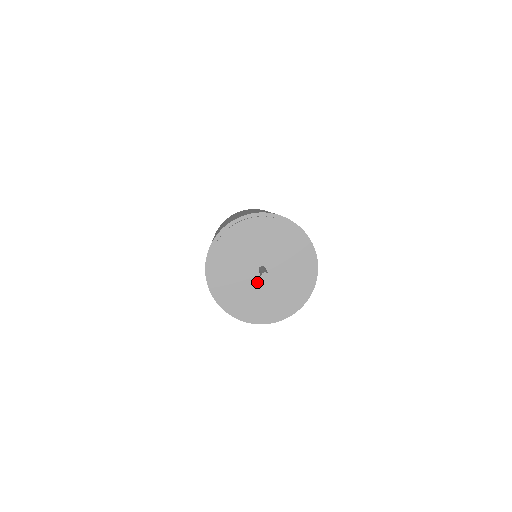
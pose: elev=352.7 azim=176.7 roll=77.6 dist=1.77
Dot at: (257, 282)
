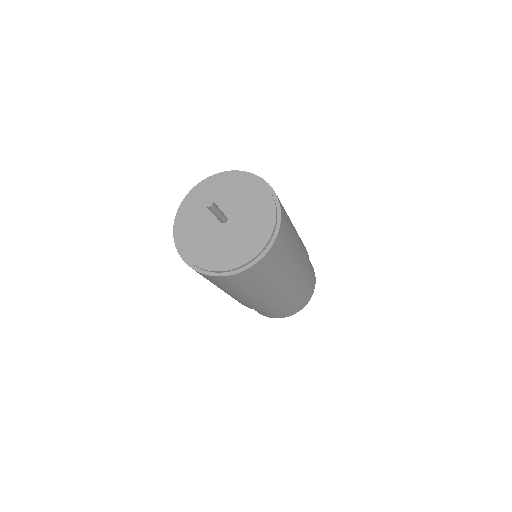
Dot at: (230, 230)
